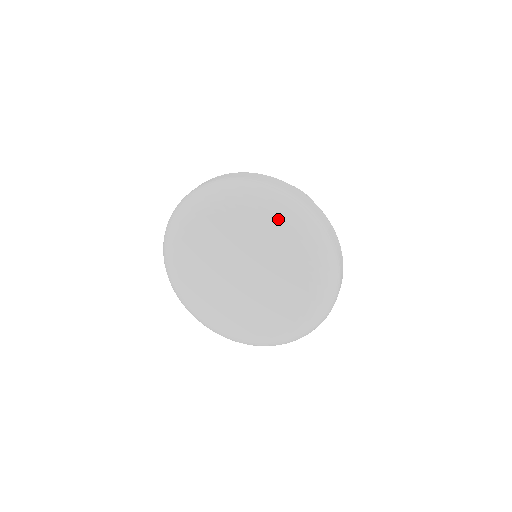
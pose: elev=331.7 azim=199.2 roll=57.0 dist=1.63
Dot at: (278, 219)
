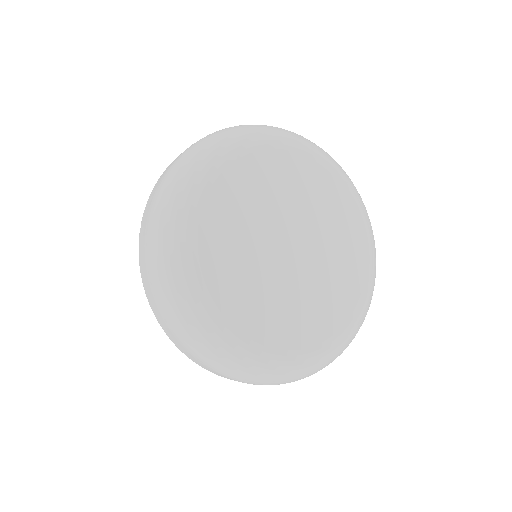
Dot at: (290, 141)
